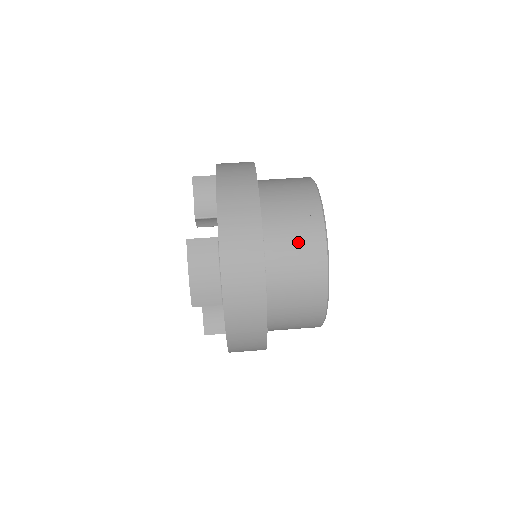
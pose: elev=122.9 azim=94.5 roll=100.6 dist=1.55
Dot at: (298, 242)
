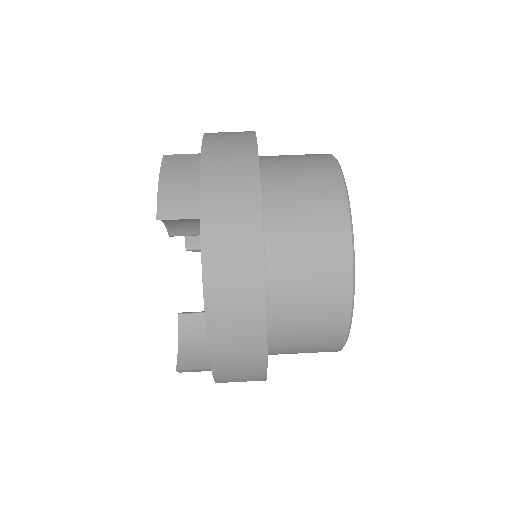
Dot at: (303, 167)
